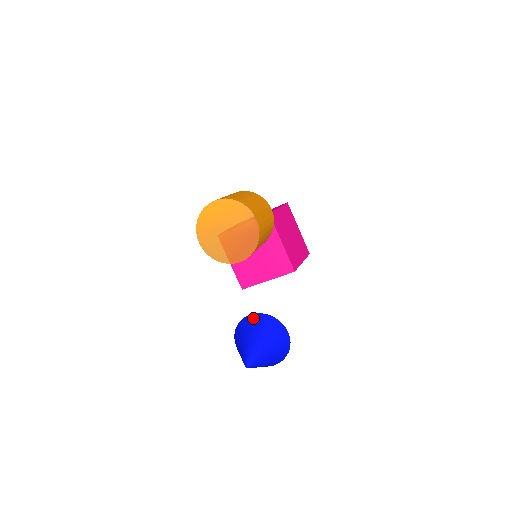
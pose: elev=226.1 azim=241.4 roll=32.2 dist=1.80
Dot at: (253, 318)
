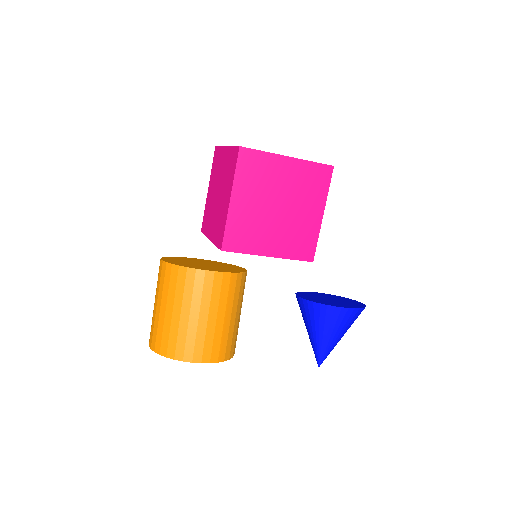
Dot at: (302, 305)
